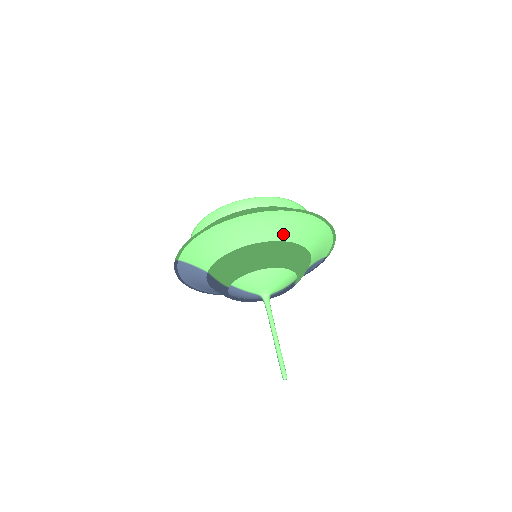
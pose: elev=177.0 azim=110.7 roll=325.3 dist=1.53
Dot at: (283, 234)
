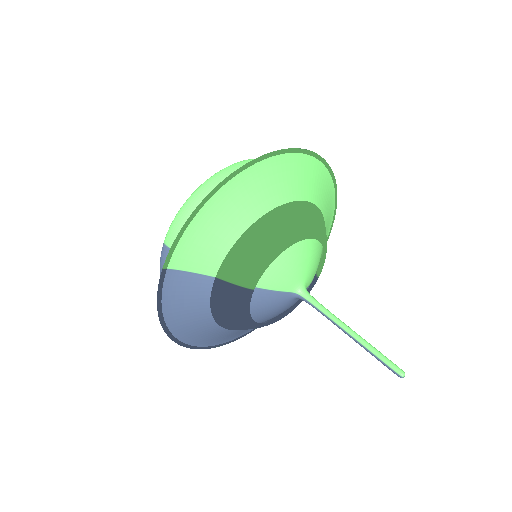
Dot at: (305, 191)
